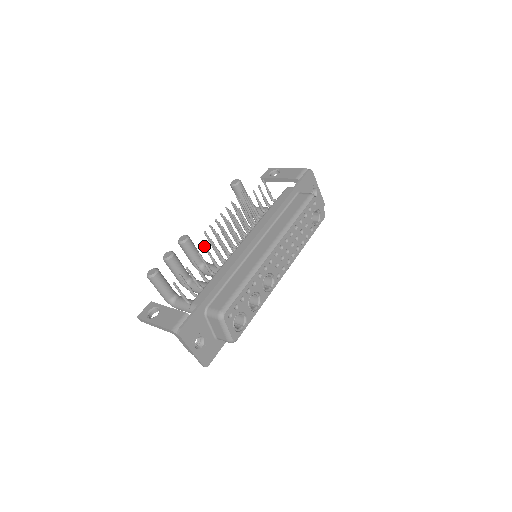
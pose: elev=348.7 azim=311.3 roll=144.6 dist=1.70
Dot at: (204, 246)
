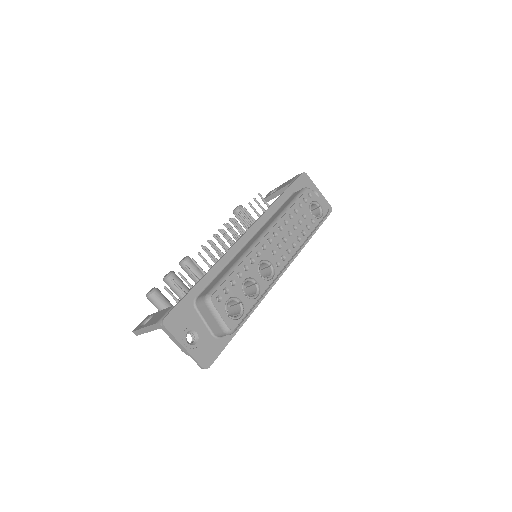
Dot at: occluded
